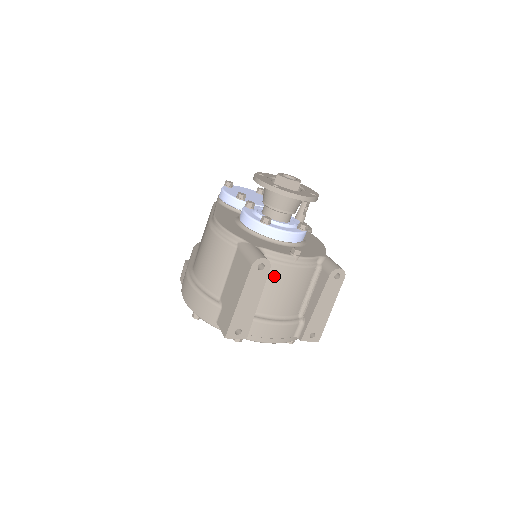
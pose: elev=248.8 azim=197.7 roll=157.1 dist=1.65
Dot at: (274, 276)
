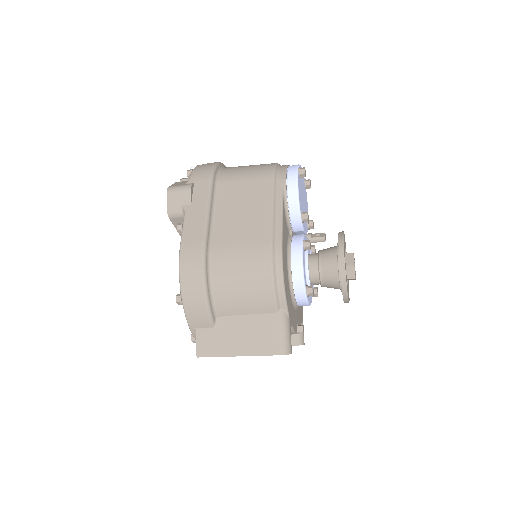
Dot at: occluded
